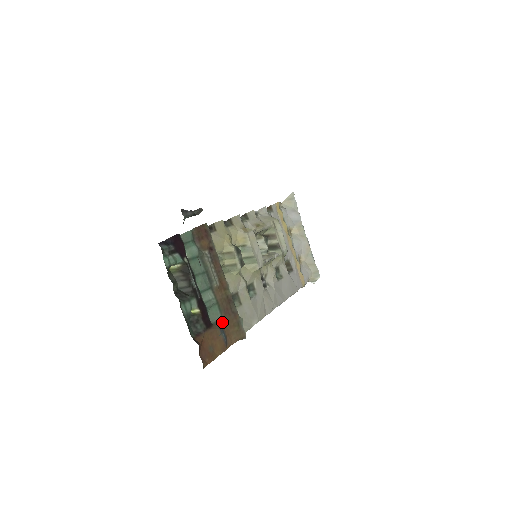
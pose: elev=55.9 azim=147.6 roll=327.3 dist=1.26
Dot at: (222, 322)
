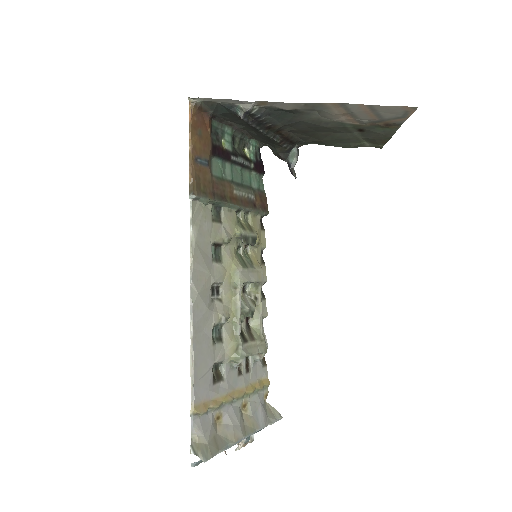
Dot at: (210, 171)
